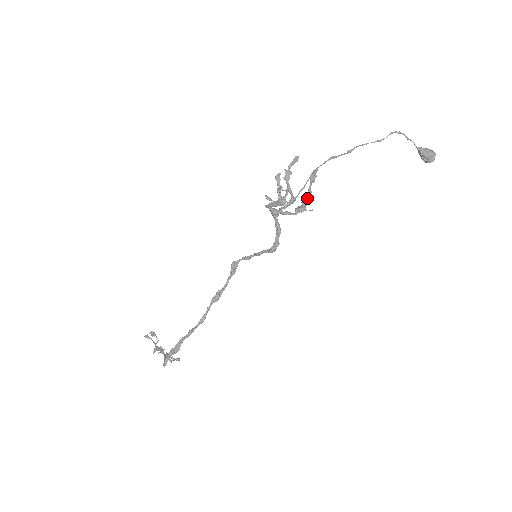
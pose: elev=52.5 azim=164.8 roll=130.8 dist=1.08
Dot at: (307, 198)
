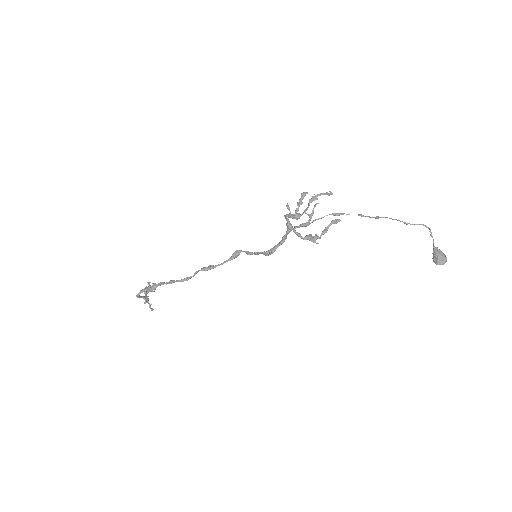
Dot at: (321, 233)
